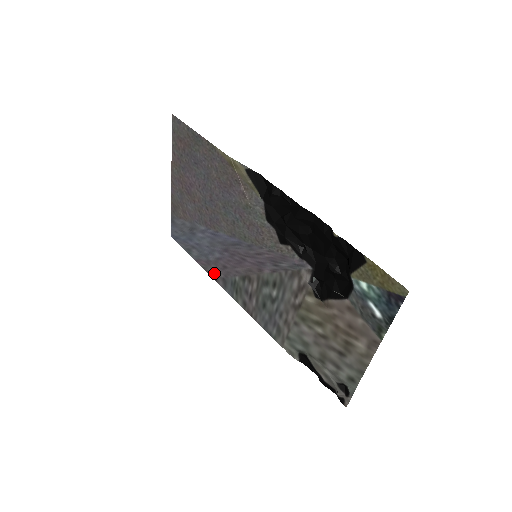
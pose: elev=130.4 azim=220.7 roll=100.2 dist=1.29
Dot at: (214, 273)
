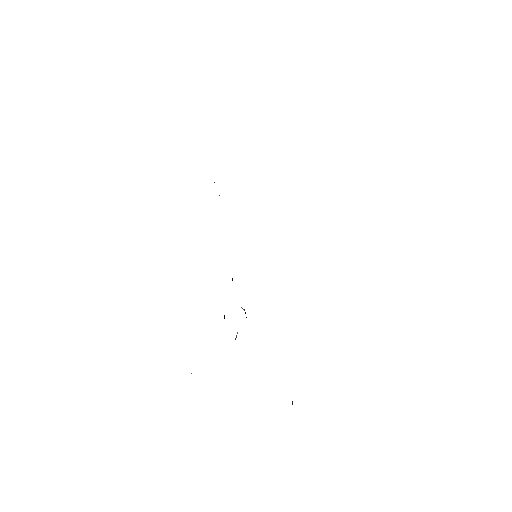
Dot at: occluded
